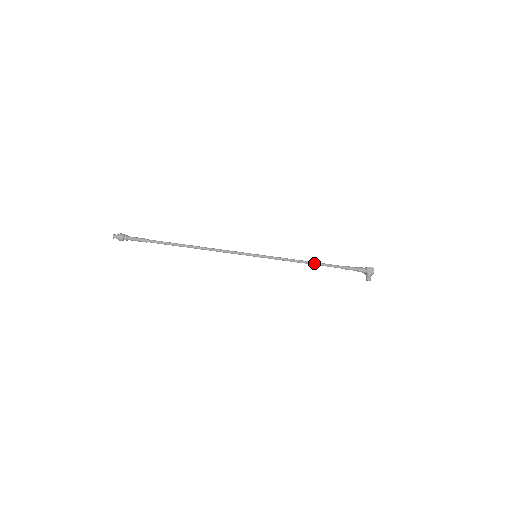
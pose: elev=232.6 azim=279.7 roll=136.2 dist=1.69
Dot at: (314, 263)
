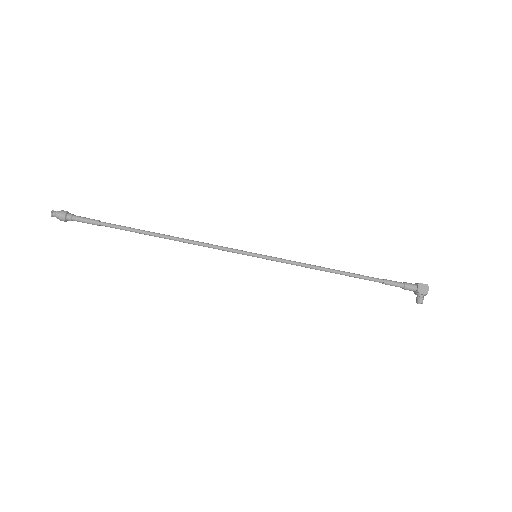
Dot at: (340, 272)
